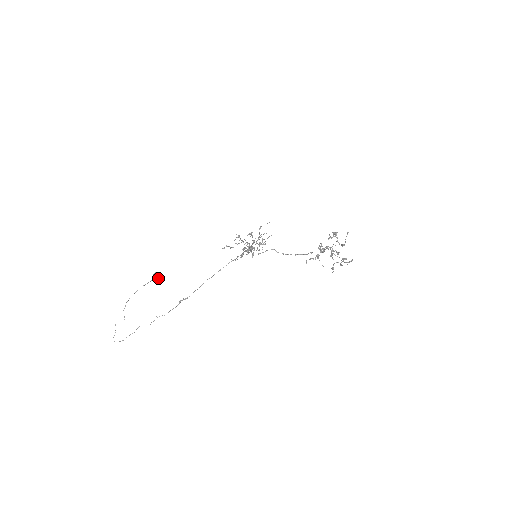
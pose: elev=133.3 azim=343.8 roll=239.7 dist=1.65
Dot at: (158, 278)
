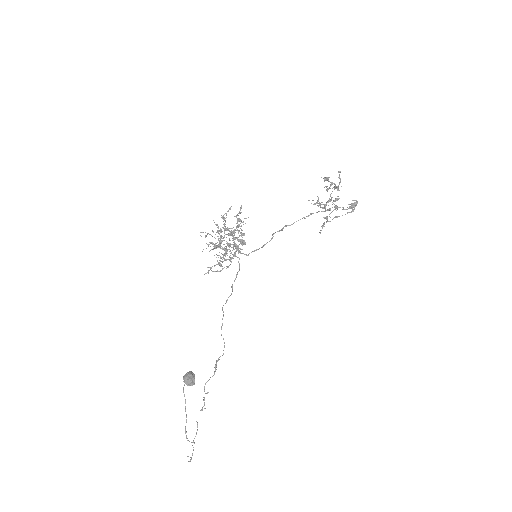
Dot at: (194, 381)
